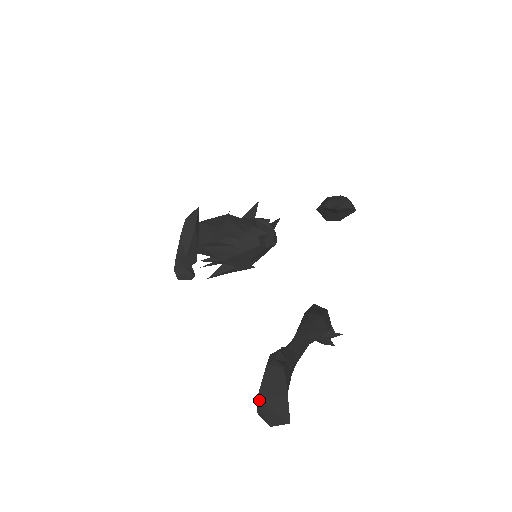
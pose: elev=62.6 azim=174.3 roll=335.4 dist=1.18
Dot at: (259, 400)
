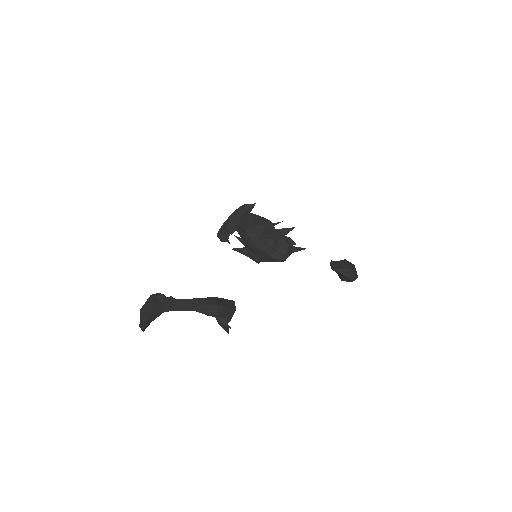
Dot at: (141, 309)
